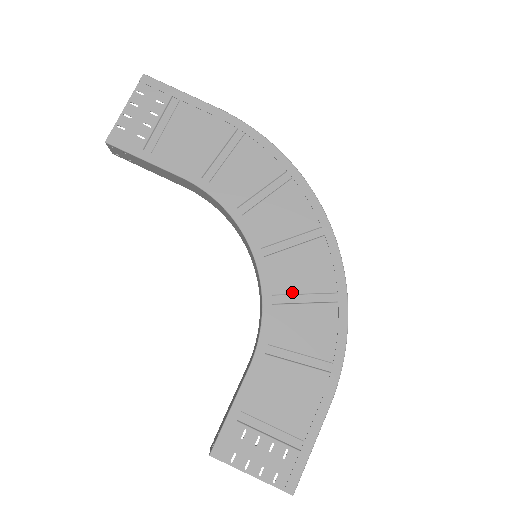
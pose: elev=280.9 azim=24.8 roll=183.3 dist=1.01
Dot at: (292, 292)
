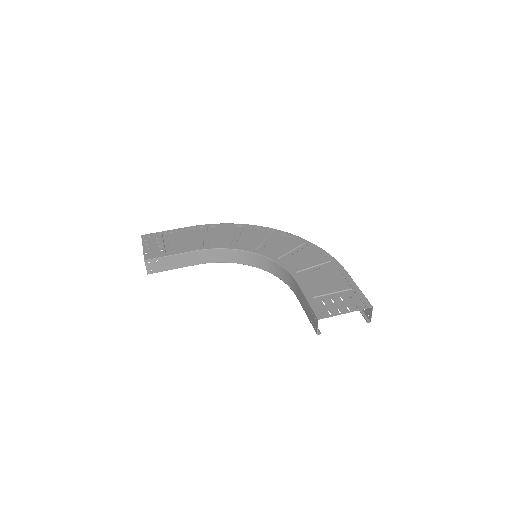
Dot at: (285, 253)
